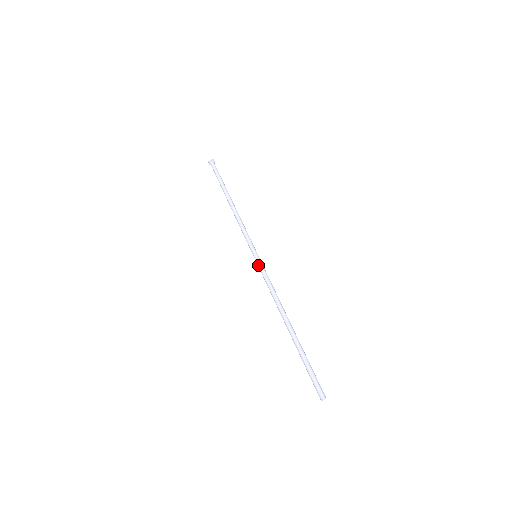
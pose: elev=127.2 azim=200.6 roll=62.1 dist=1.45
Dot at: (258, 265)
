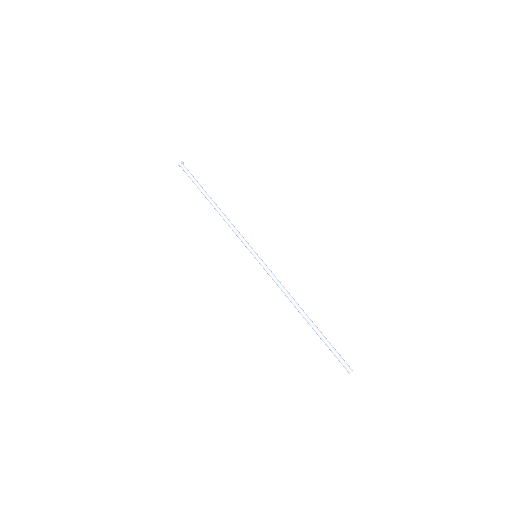
Dot at: (262, 264)
